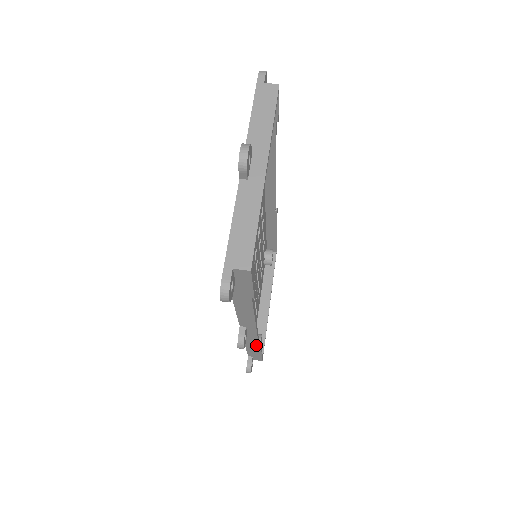
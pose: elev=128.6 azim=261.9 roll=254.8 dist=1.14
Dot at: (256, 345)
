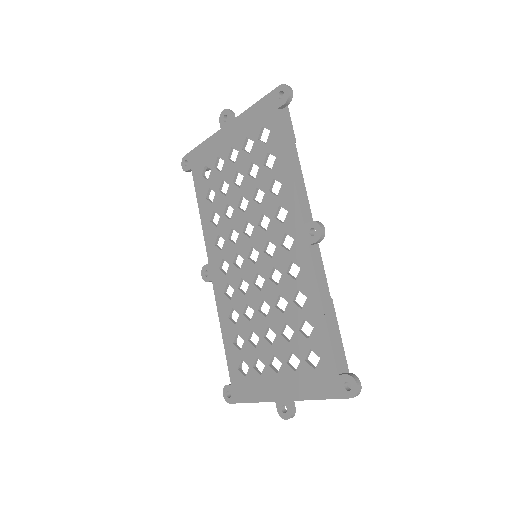
Dot at: (329, 300)
